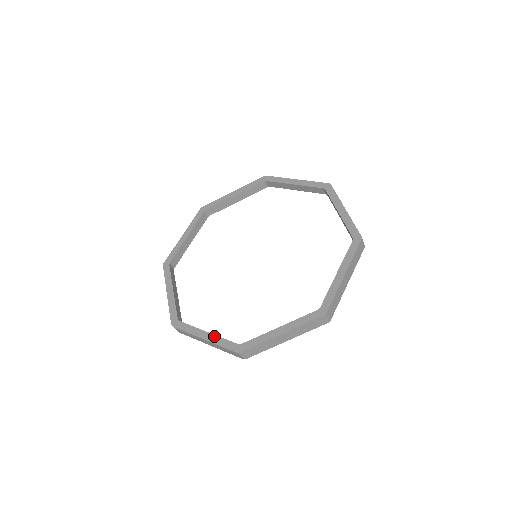
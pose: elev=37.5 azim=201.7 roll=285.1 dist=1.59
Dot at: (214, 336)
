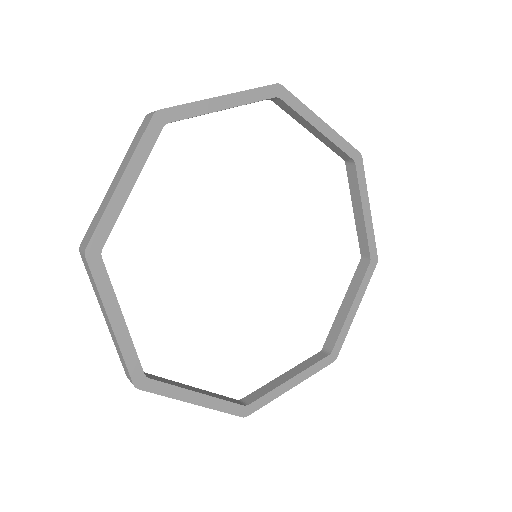
Dot at: (128, 335)
